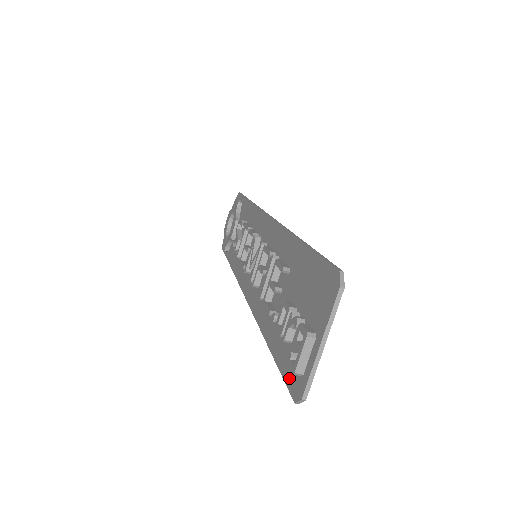
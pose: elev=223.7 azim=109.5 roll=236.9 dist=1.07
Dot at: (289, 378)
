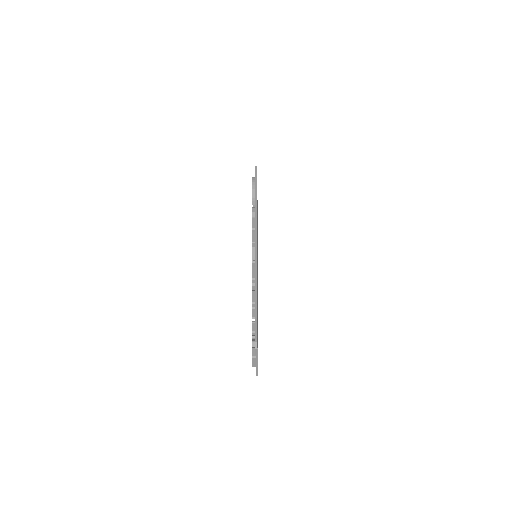
Dot at: occluded
